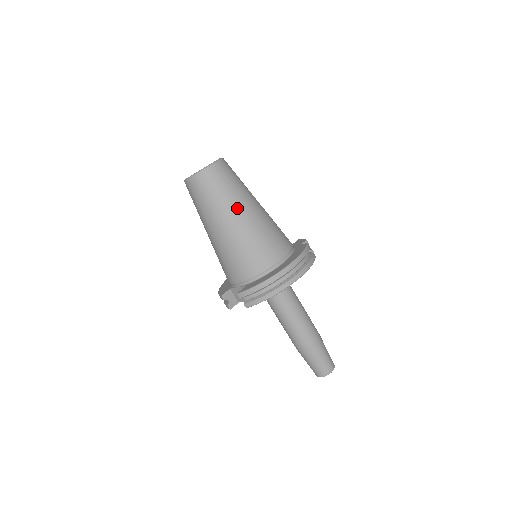
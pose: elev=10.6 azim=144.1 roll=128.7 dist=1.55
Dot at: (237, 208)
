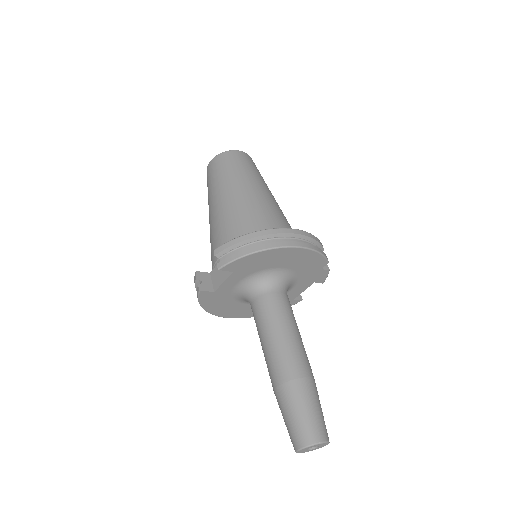
Dot at: (249, 182)
